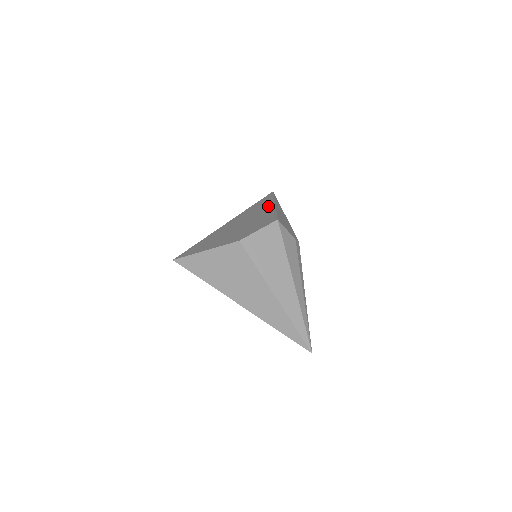
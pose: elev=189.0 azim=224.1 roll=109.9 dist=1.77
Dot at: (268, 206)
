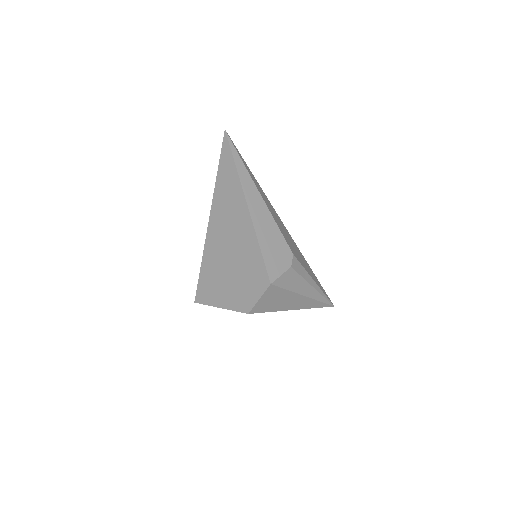
Dot at: (242, 211)
